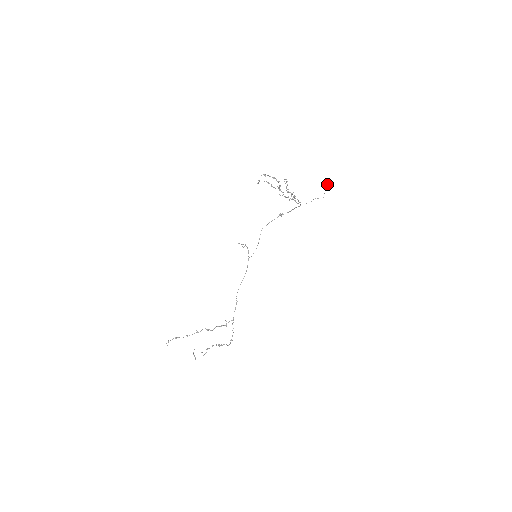
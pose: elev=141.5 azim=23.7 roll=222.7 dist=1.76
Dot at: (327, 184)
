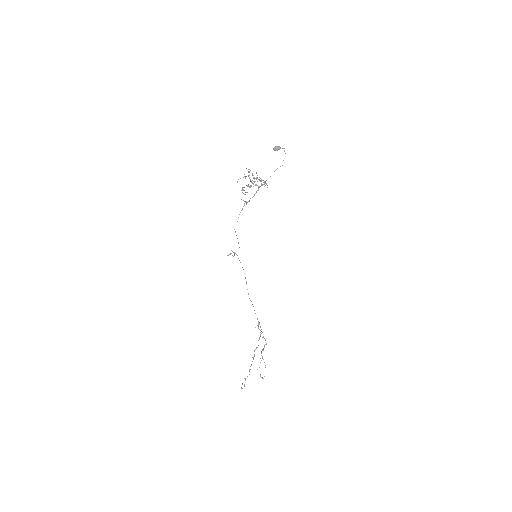
Dot at: (279, 148)
